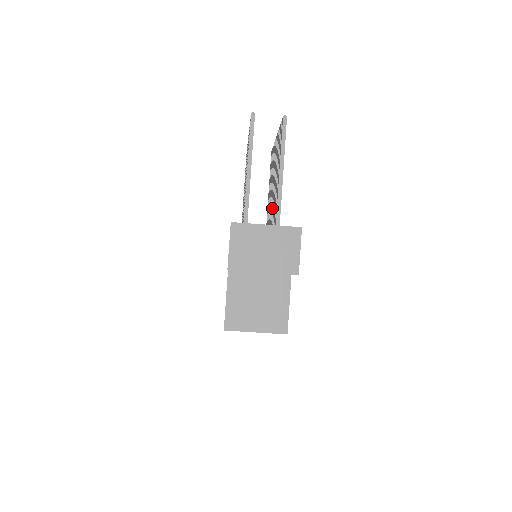
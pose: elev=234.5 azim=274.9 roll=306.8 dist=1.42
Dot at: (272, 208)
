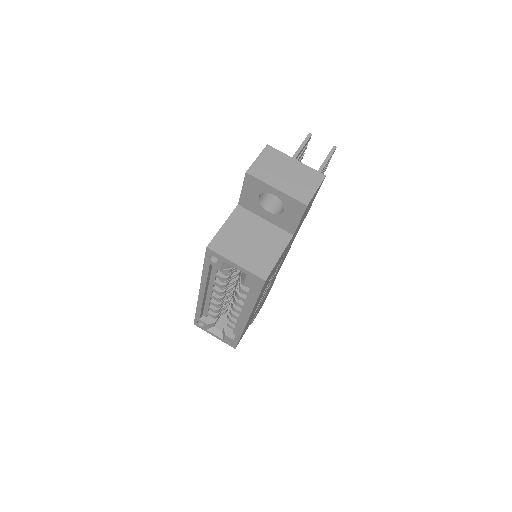
Dot at: occluded
